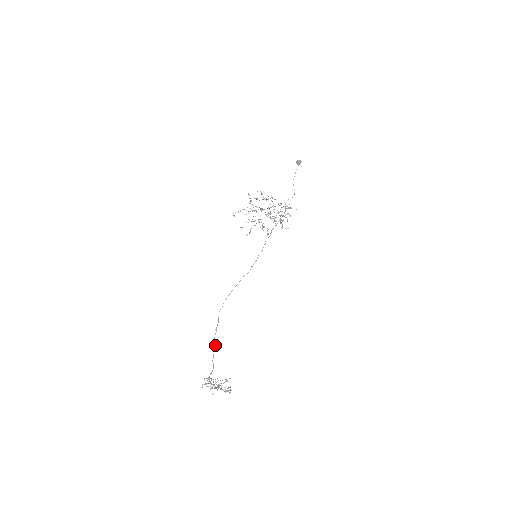
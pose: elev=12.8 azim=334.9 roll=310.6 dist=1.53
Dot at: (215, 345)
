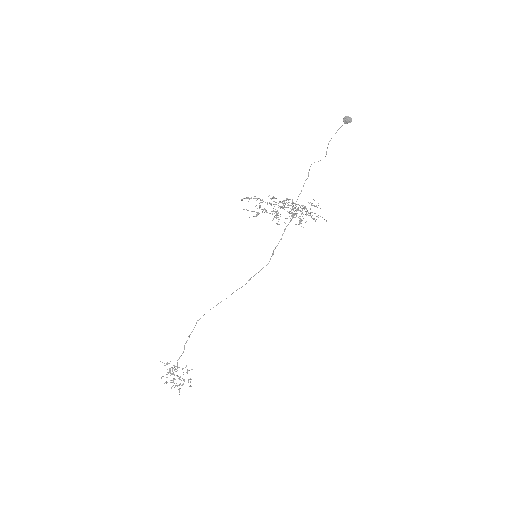
Dot at: (184, 349)
